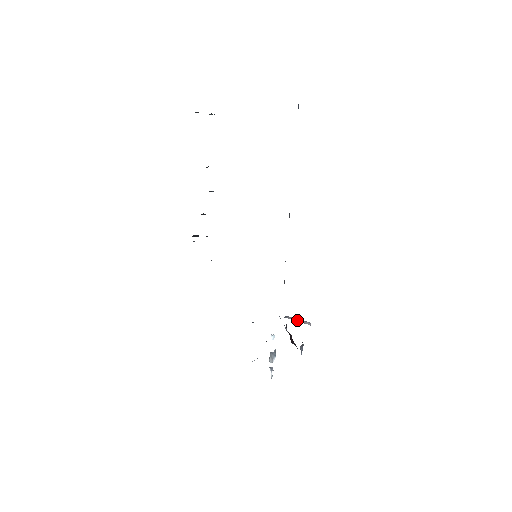
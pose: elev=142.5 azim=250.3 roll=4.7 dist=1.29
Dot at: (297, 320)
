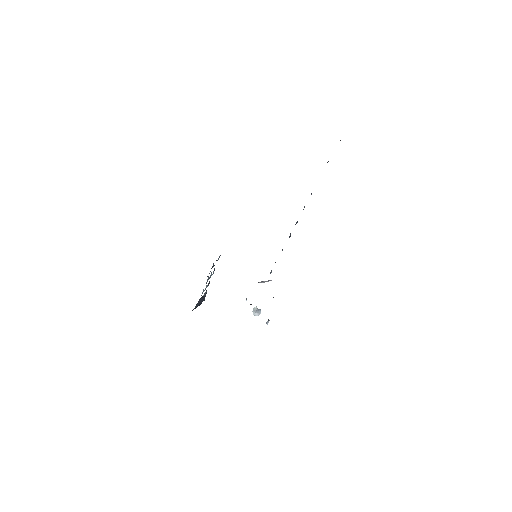
Dot at: (263, 282)
